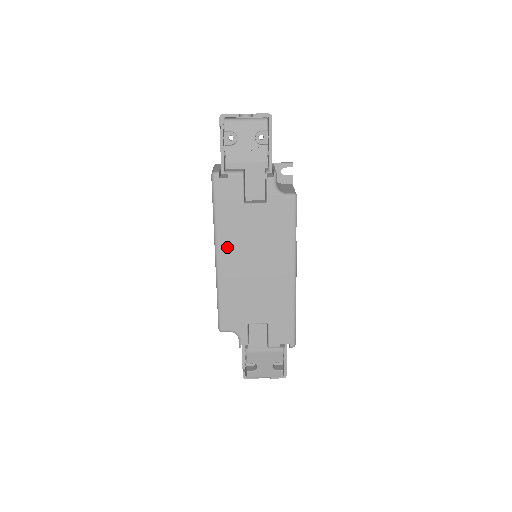
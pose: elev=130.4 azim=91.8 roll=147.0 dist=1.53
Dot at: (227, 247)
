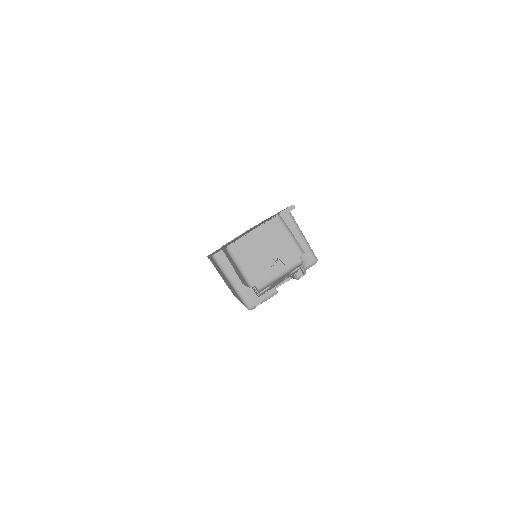
Dot at: occluded
